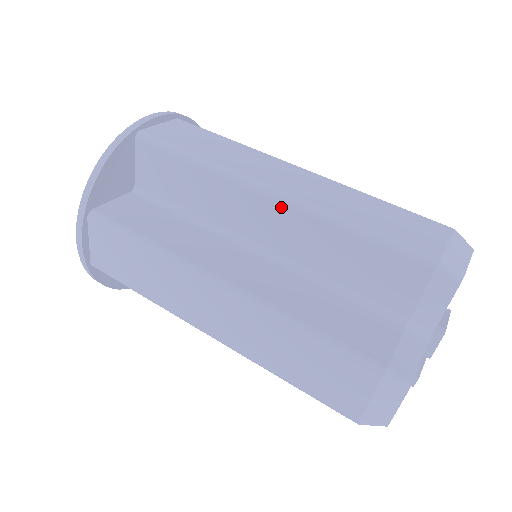
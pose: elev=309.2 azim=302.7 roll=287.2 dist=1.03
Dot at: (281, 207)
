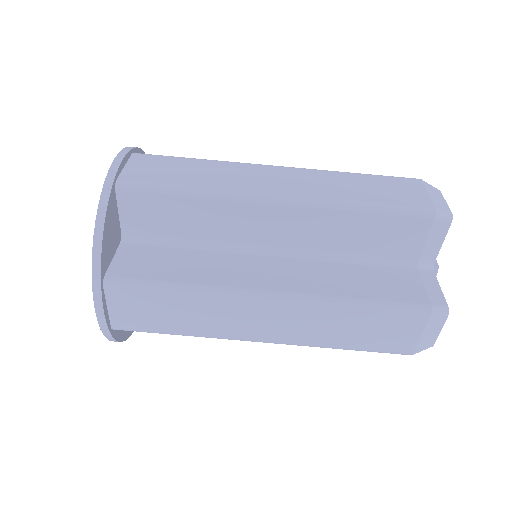
Dot at: occluded
